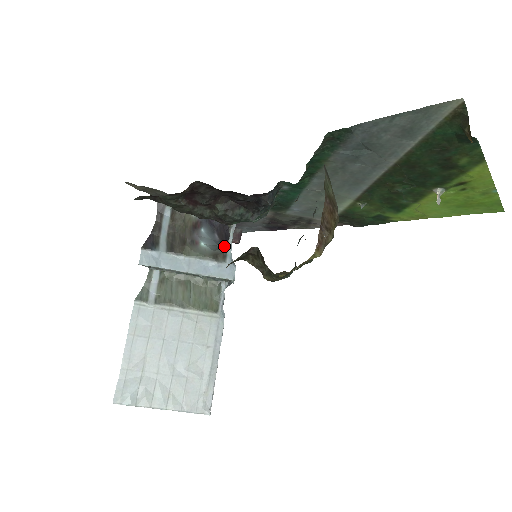
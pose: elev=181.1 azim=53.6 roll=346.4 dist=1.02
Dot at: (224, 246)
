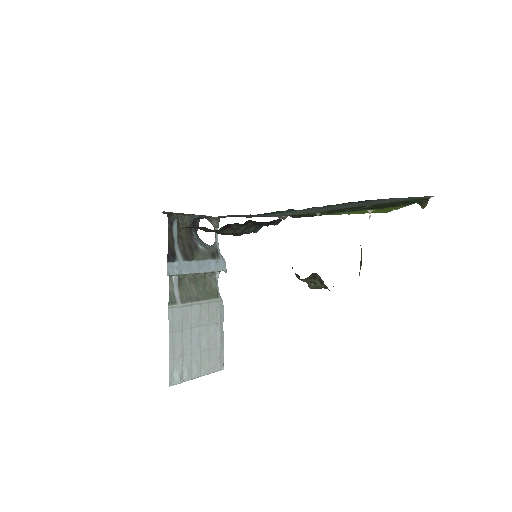
Dot at: occluded
